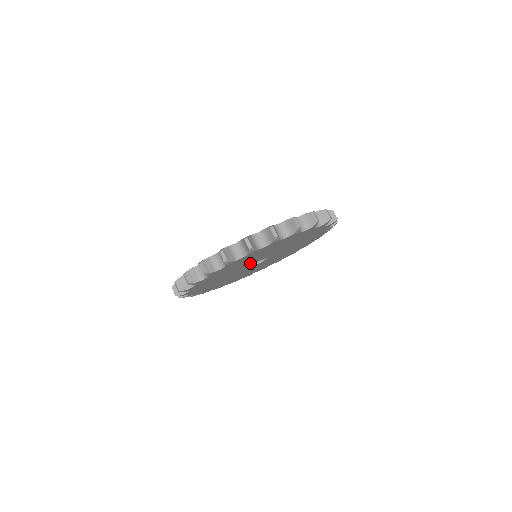
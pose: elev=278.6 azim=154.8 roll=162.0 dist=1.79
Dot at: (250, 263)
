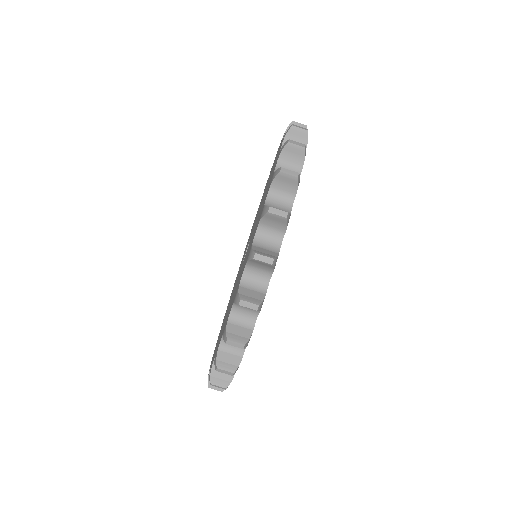
Dot at: occluded
